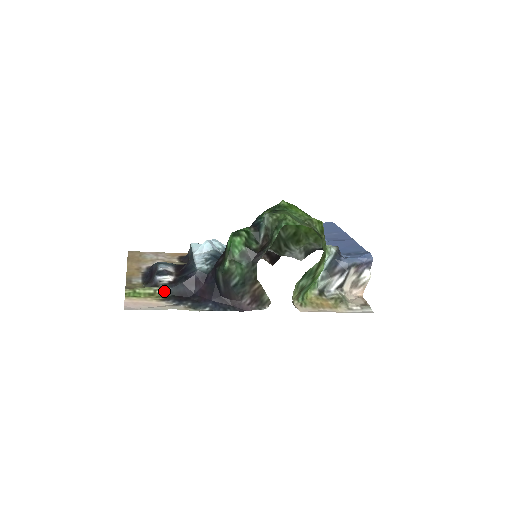
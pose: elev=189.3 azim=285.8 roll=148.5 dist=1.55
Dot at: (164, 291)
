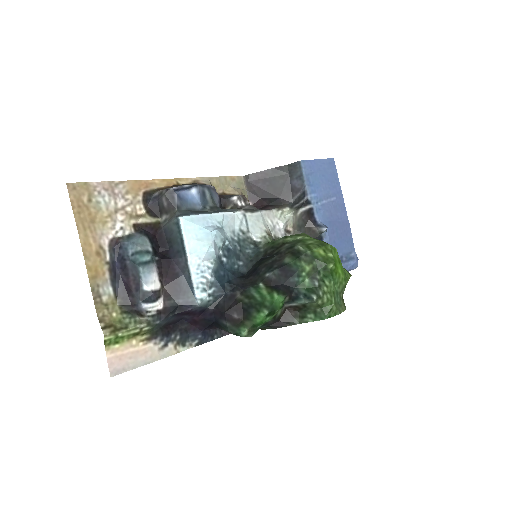
Dot at: (151, 327)
